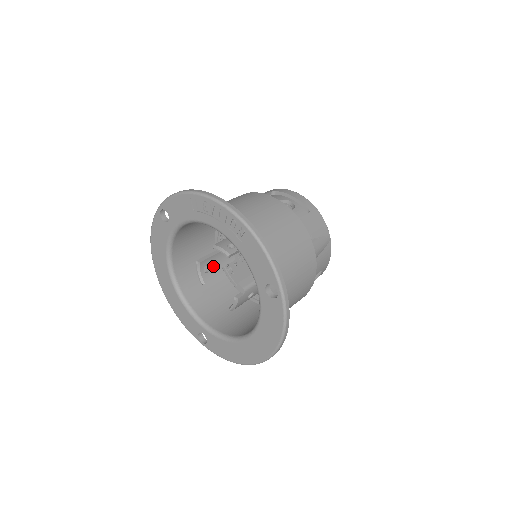
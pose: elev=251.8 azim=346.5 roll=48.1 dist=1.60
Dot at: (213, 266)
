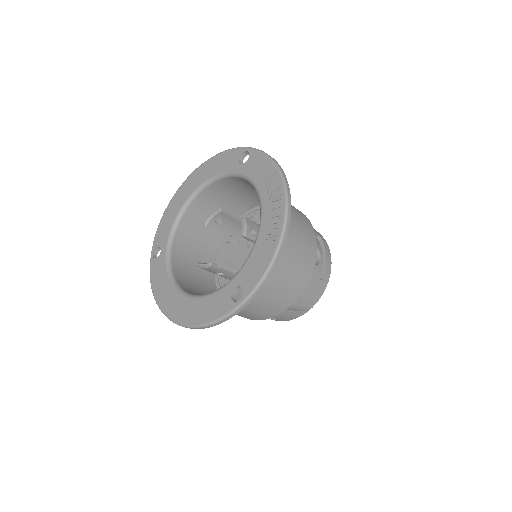
Dot at: (225, 224)
